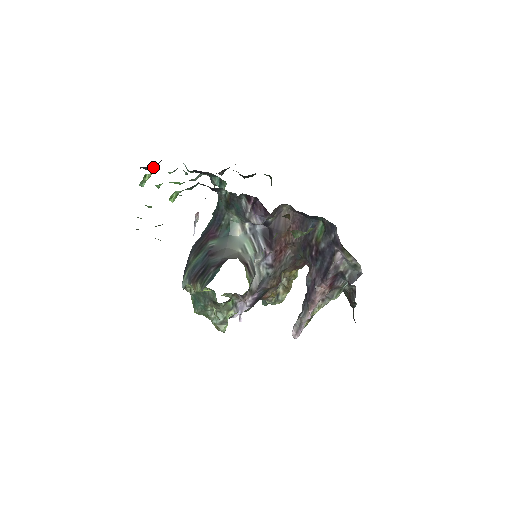
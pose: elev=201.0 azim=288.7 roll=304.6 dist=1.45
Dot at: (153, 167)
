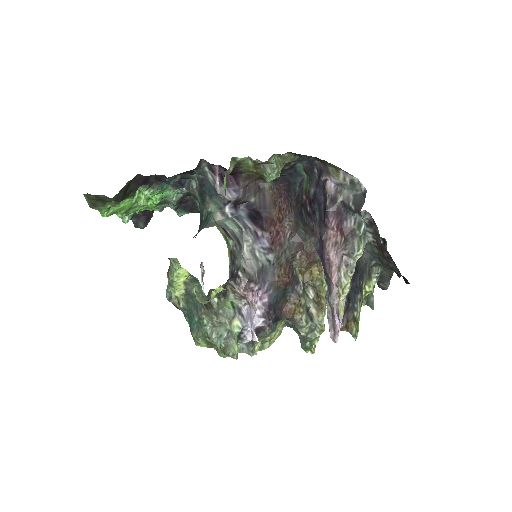
Dot at: (144, 219)
